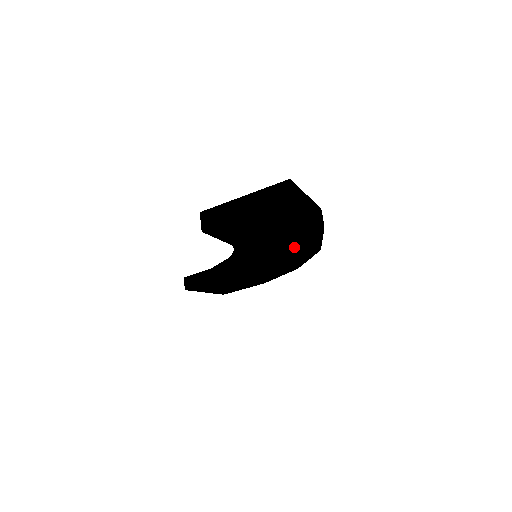
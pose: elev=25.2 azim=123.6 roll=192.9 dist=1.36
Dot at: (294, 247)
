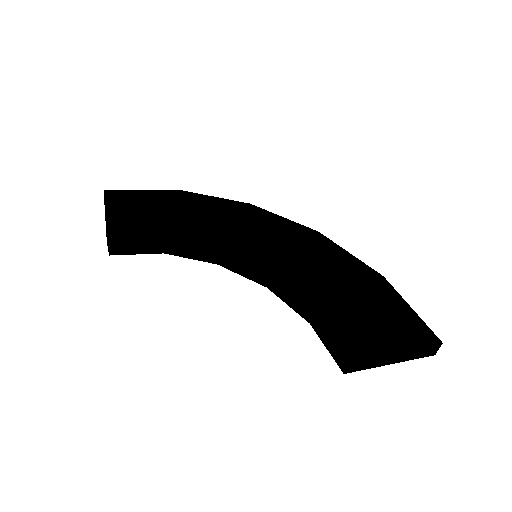
Dot at: occluded
